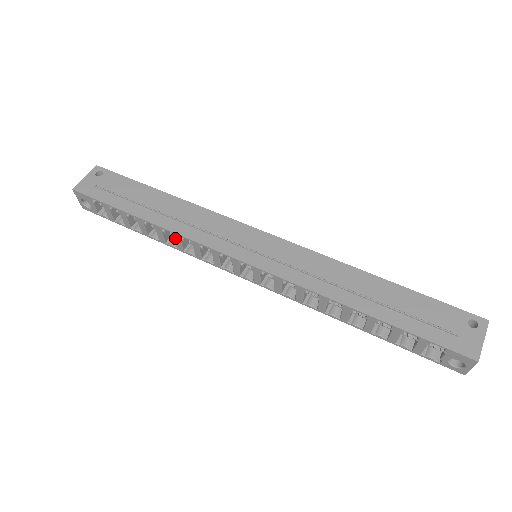
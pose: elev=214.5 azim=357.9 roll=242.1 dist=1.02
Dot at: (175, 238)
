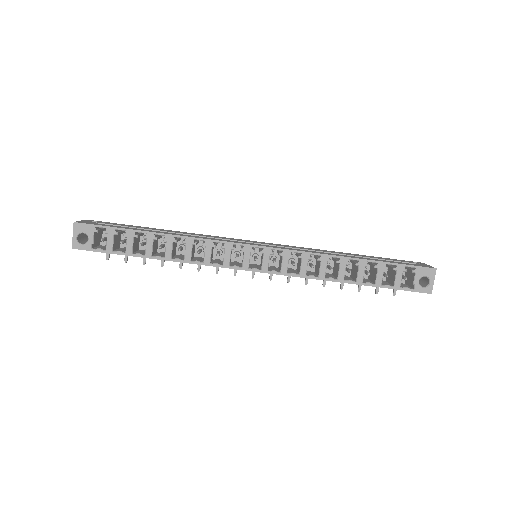
Dot at: (187, 245)
